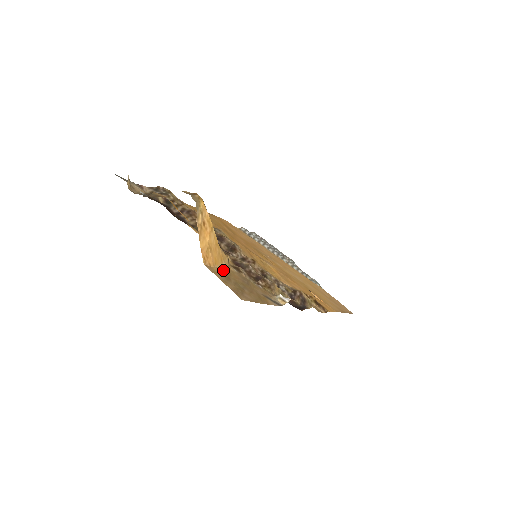
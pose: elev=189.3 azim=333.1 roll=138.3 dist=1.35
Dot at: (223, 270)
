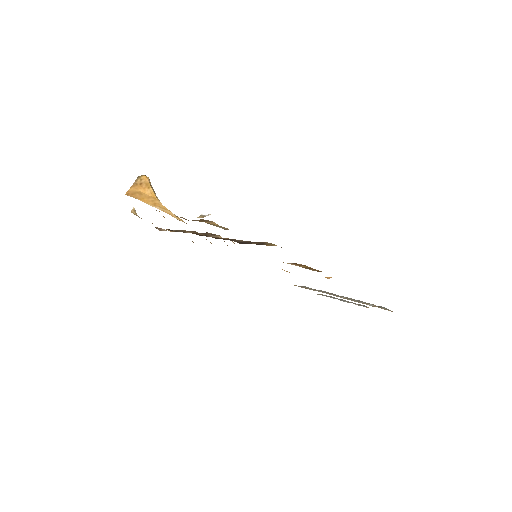
Dot at: (148, 204)
